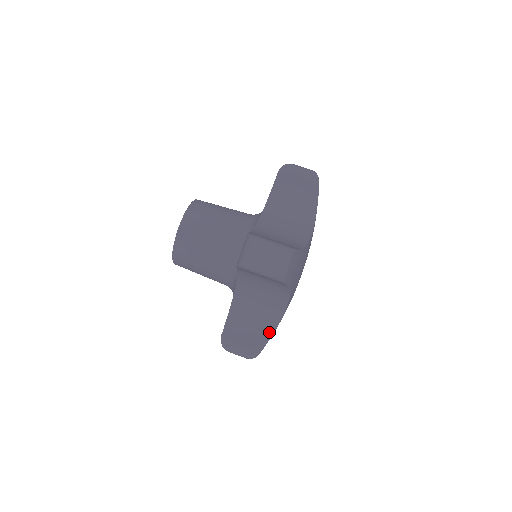
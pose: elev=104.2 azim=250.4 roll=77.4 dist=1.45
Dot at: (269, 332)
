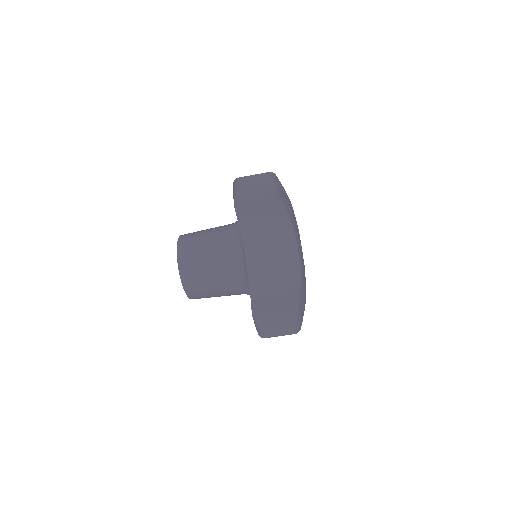
Dot at: occluded
